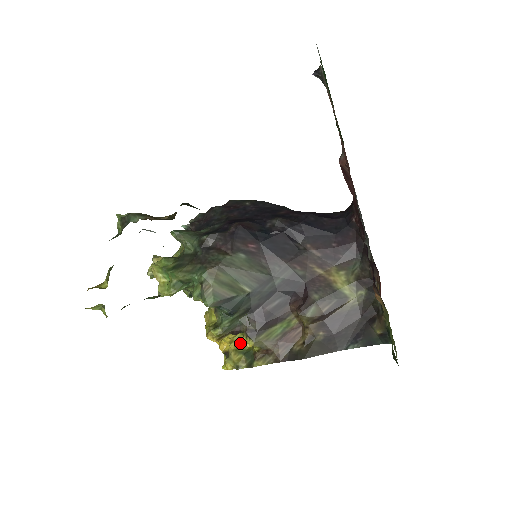
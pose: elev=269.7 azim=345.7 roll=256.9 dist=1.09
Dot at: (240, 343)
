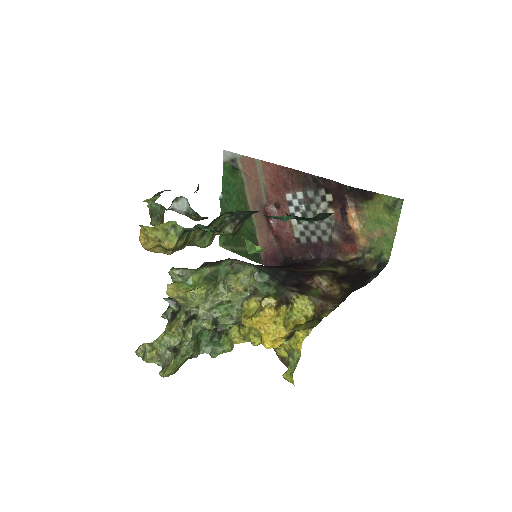
Dot at: (293, 325)
